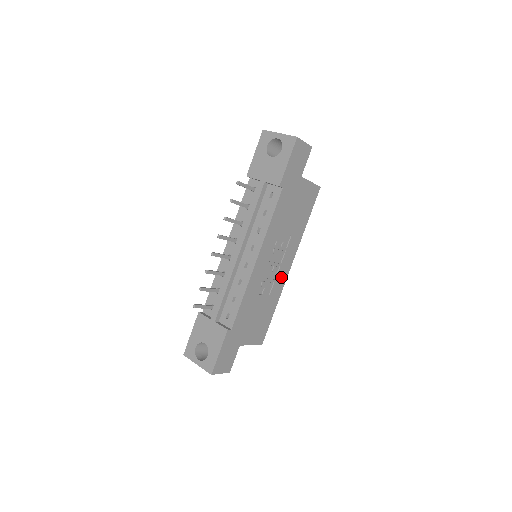
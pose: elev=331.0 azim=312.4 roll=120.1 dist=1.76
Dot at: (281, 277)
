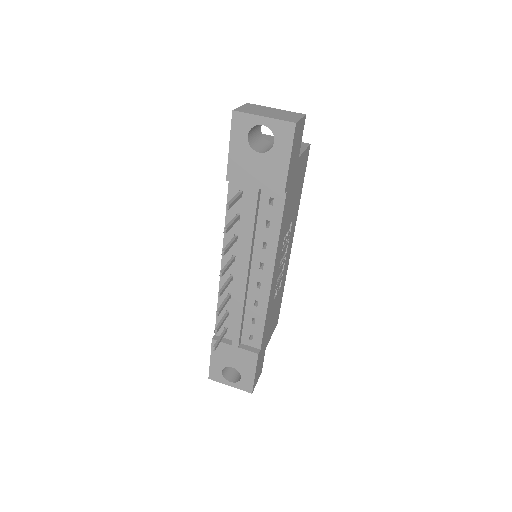
Dot at: (286, 262)
